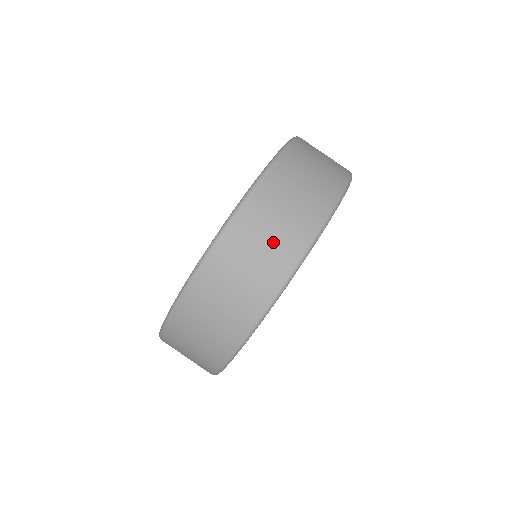
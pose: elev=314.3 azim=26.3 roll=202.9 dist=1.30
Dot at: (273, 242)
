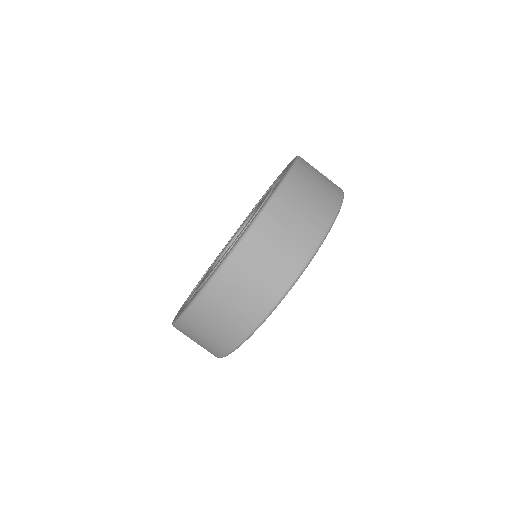
Dot at: (325, 181)
